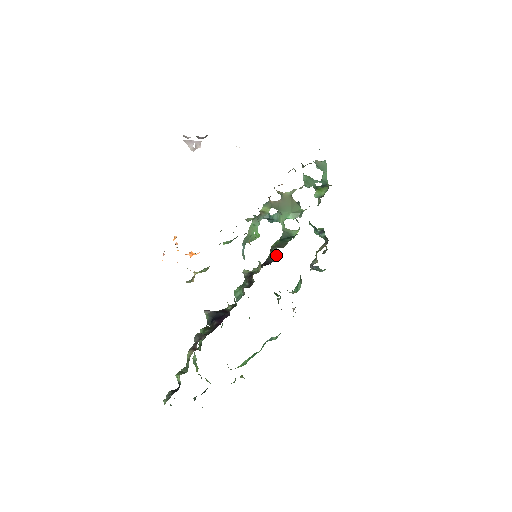
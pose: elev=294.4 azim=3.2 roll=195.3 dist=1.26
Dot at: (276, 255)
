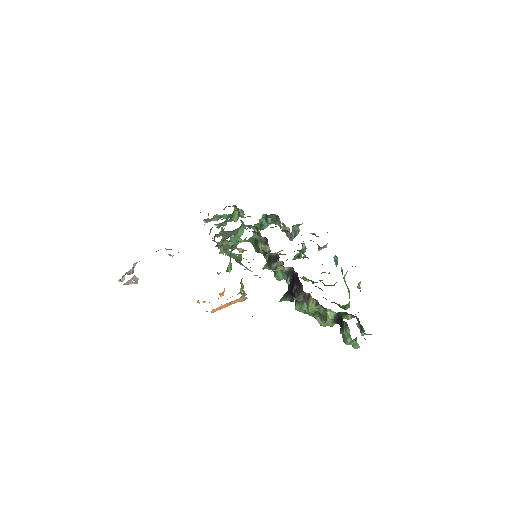
Dot at: (264, 238)
